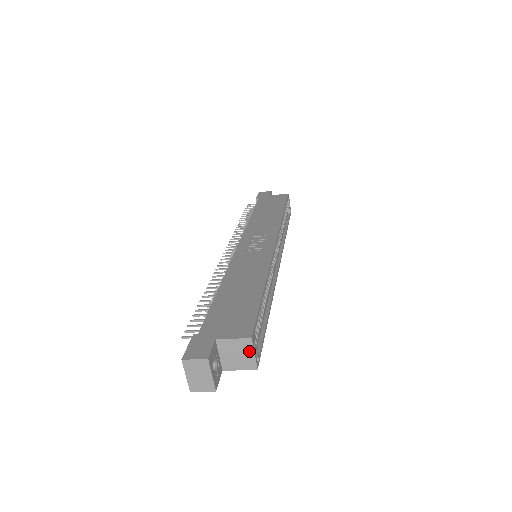
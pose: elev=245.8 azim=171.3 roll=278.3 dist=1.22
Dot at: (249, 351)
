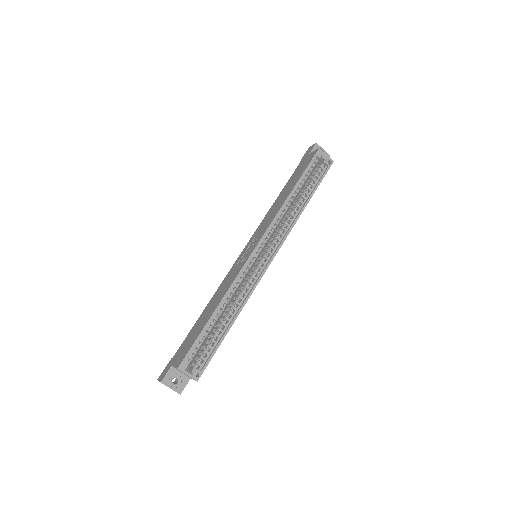
Dot at: (184, 373)
